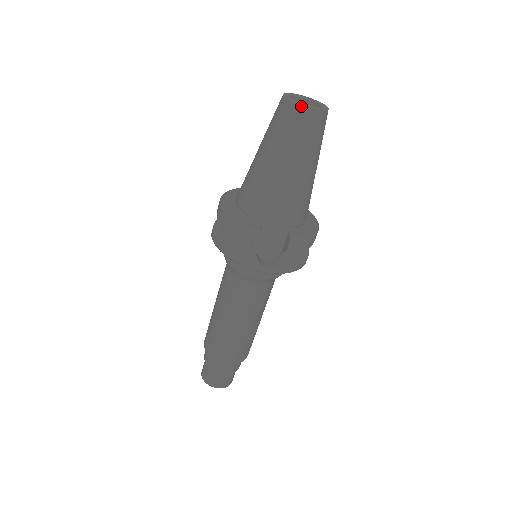
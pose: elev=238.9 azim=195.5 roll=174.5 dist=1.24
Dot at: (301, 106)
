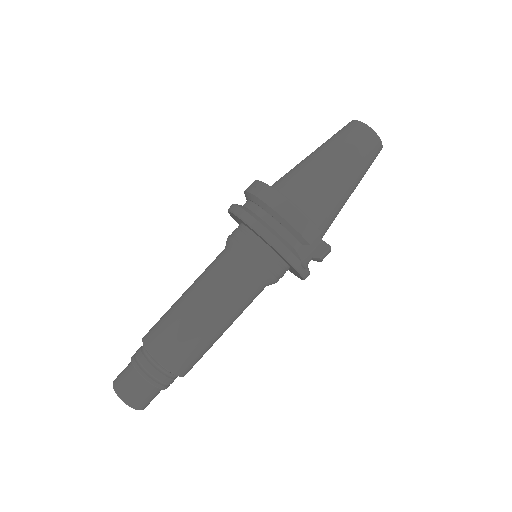
Dot at: (378, 138)
